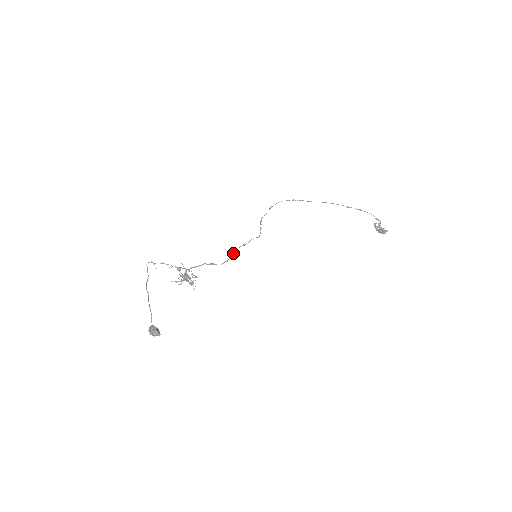
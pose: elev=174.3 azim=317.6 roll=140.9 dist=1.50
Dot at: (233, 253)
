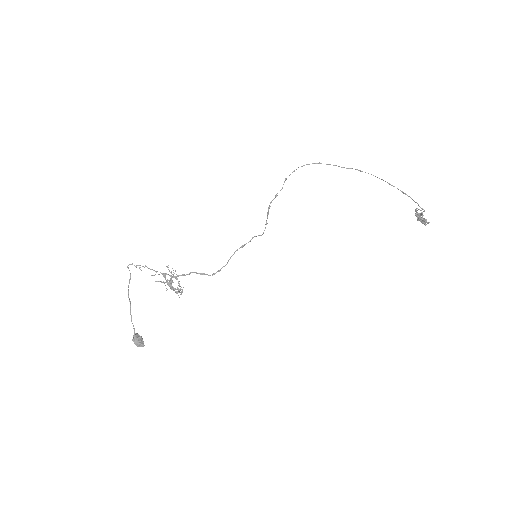
Dot at: occluded
